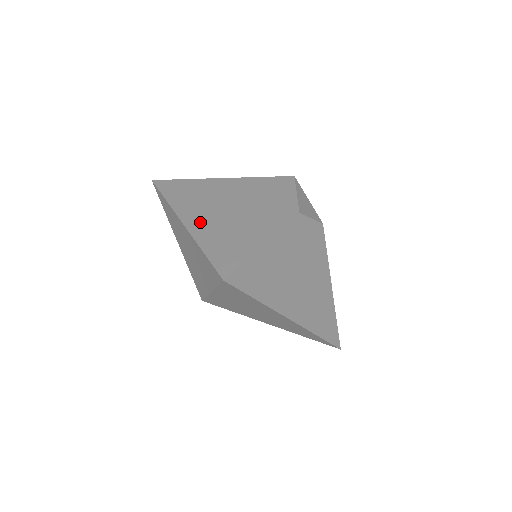
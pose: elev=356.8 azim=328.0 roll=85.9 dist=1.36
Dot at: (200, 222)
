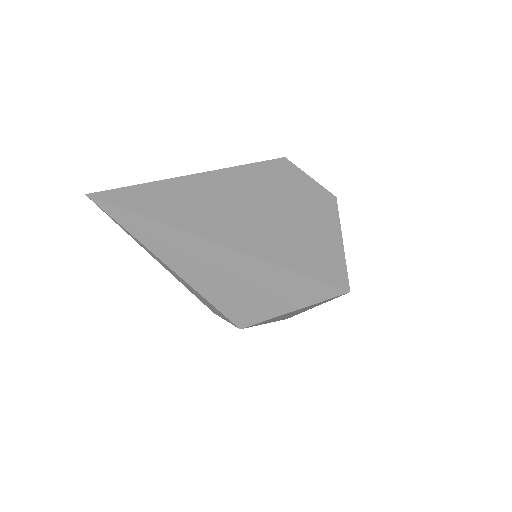
Dot at: (242, 236)
